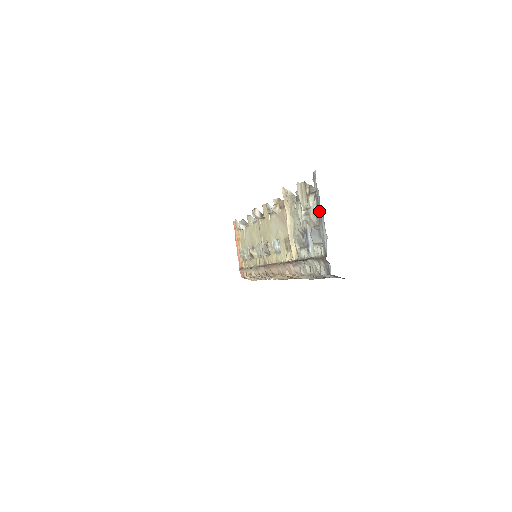
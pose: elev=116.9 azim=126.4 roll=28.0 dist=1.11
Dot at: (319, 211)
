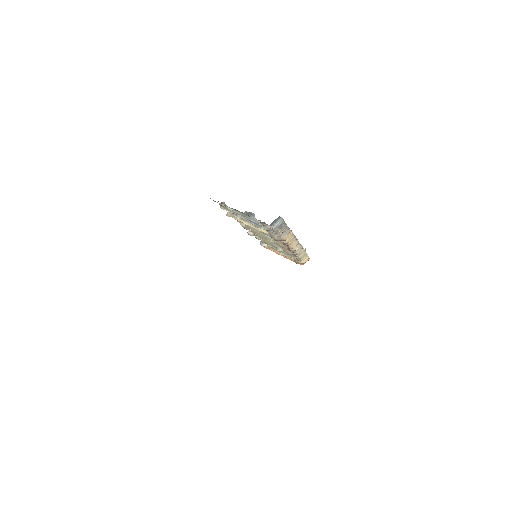
Dot at: occluded
